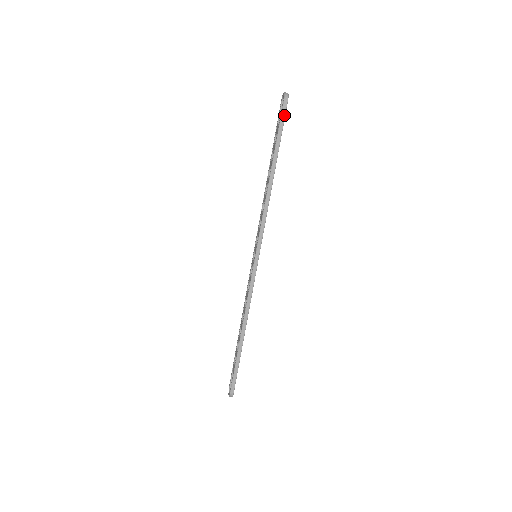
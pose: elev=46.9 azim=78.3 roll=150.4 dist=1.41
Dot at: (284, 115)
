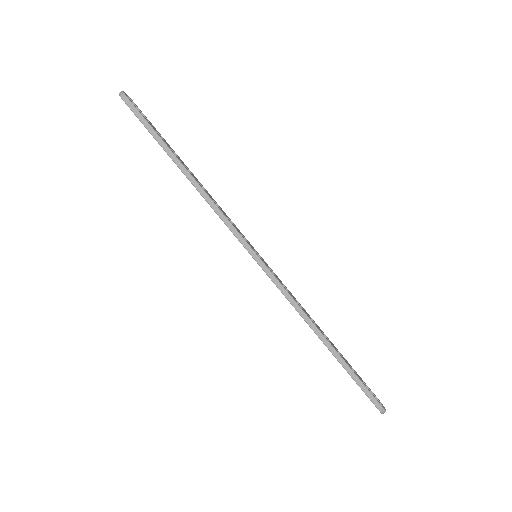
Dot at: (137, 111)
